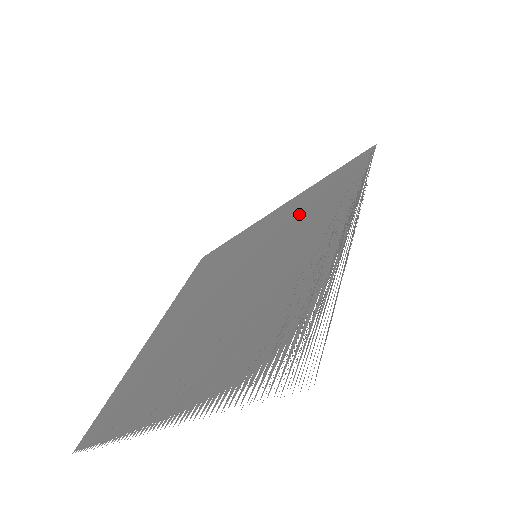
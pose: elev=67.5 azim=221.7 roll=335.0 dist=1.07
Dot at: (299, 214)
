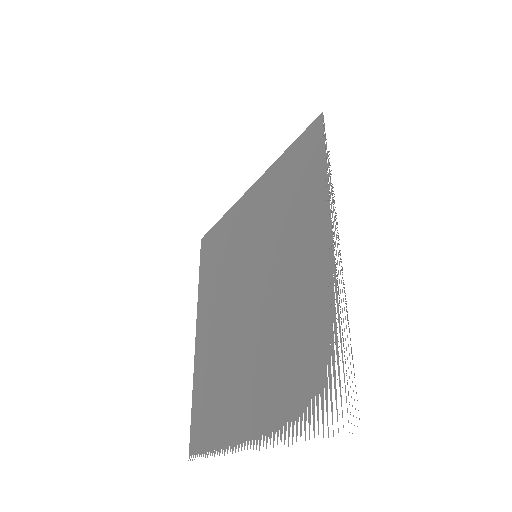
Dot at: (278, 206)
